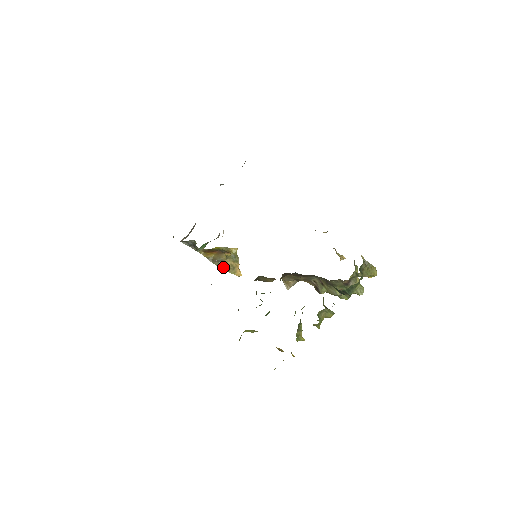
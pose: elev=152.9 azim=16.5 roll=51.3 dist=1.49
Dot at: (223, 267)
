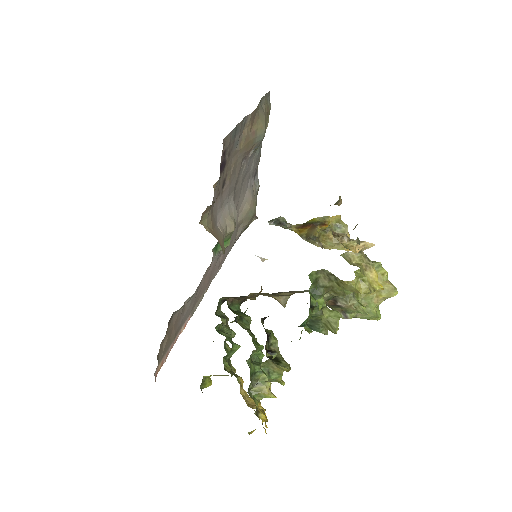
Dot at: occluded
